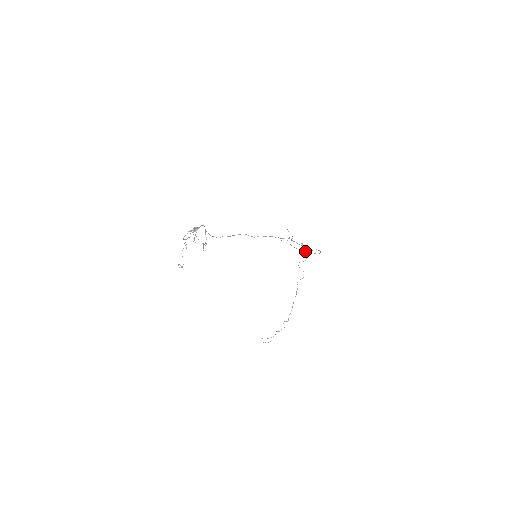
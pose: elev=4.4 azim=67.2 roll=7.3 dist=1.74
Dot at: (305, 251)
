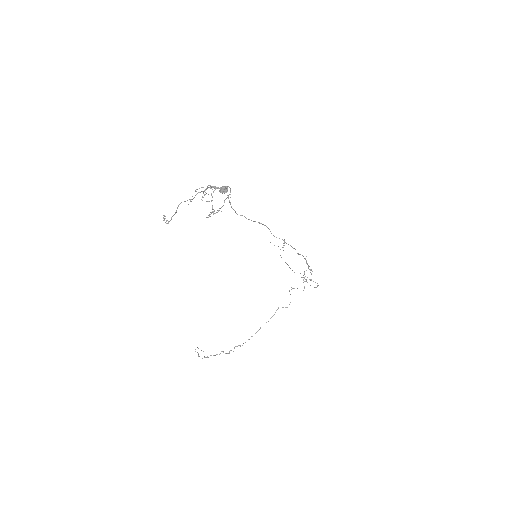
Dot at: occluded
